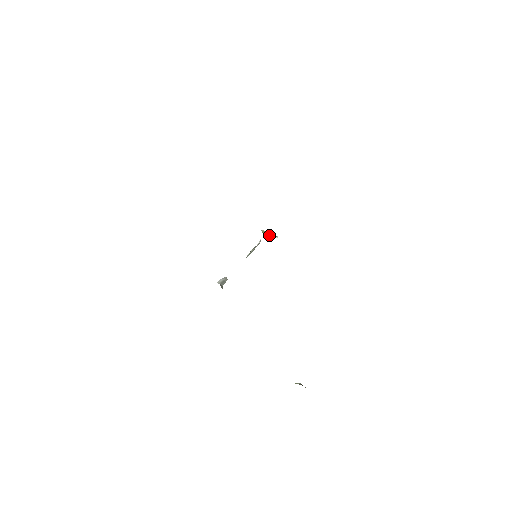
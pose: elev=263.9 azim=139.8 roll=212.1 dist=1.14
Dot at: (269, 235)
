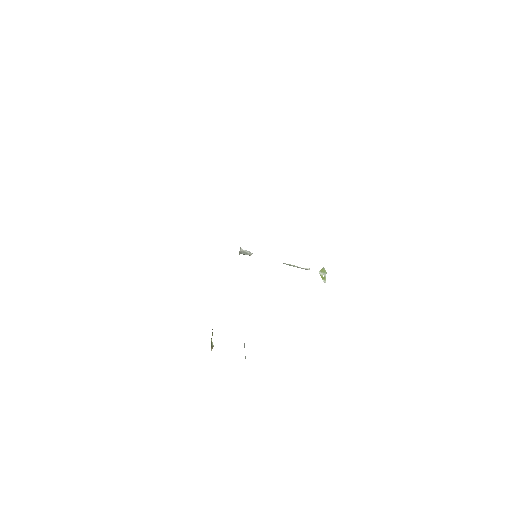
Dot at: occluded
